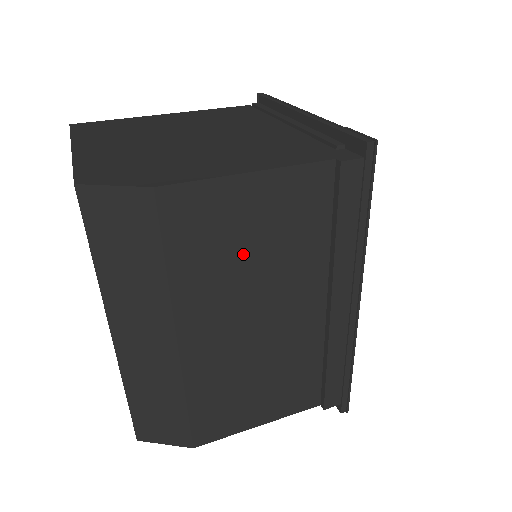
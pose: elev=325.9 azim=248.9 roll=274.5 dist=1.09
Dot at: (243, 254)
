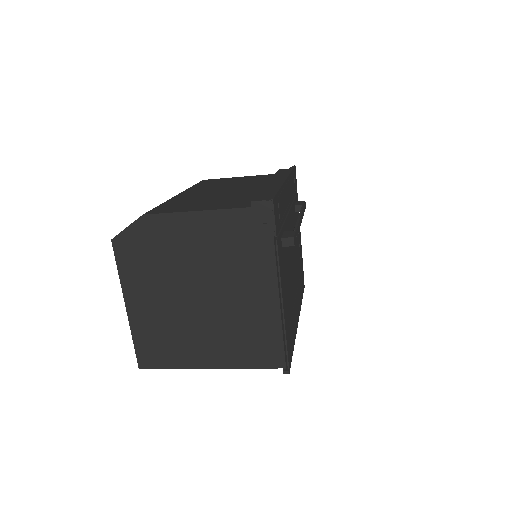
Dot at: occluded
